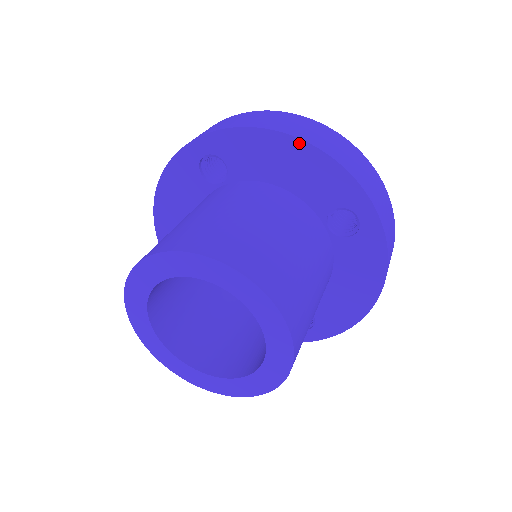
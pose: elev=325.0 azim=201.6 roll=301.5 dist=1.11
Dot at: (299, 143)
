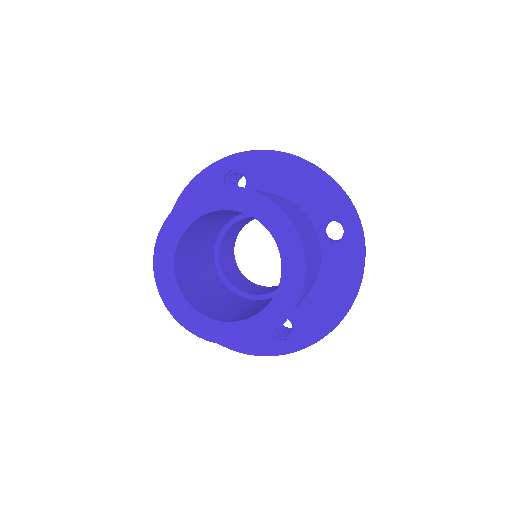
Dot at: (309, 165)
